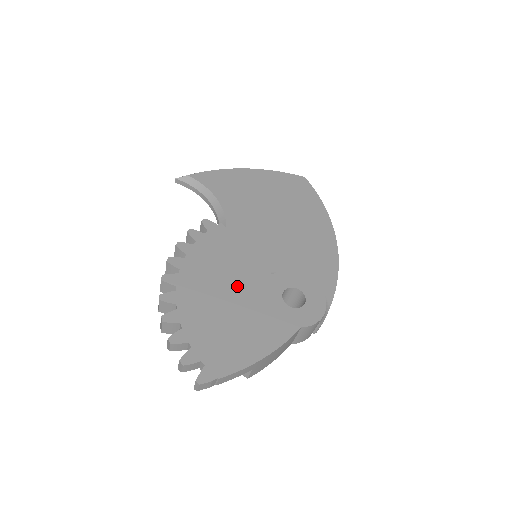
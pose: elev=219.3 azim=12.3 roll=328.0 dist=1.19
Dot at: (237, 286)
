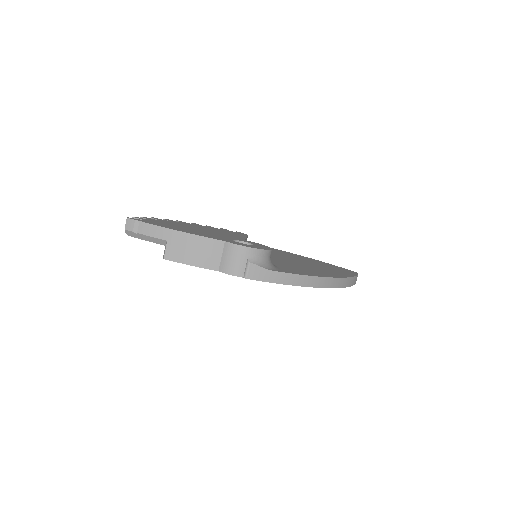
Dot at: (214, 232)
